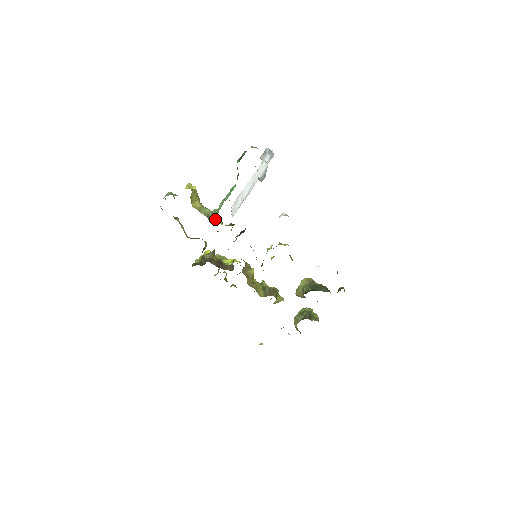
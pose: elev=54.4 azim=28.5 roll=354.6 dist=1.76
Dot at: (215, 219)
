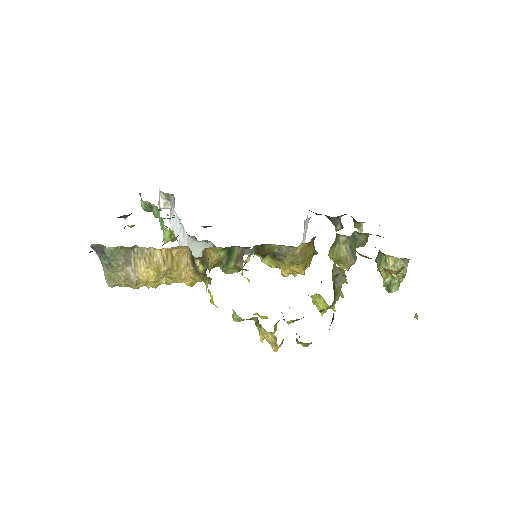
Dot at: occluded
